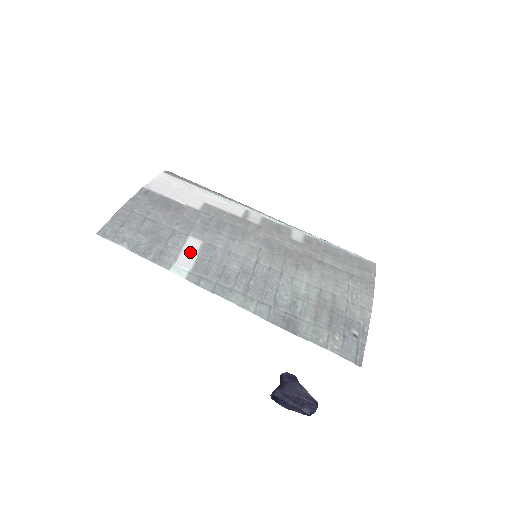
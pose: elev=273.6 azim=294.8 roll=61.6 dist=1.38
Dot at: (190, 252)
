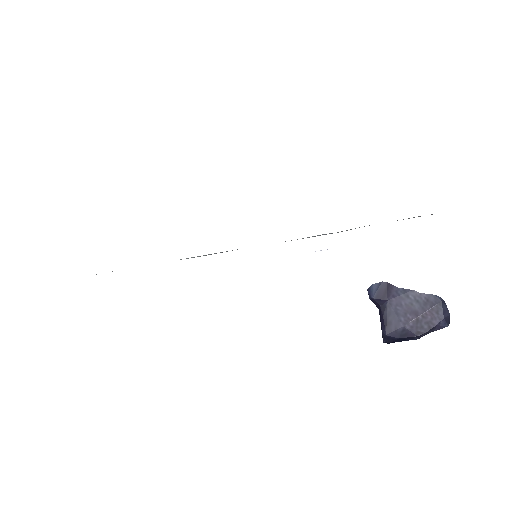
Dot at: occluded
